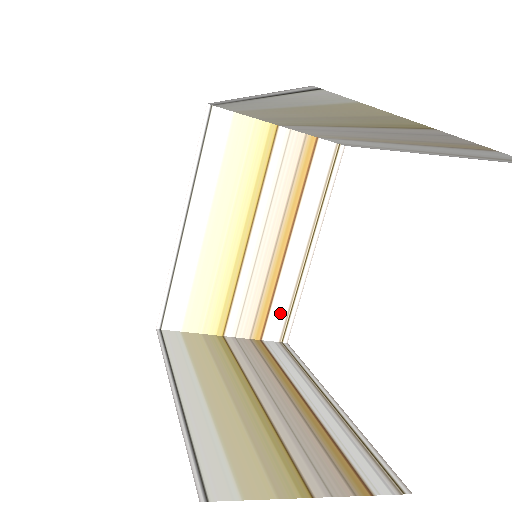
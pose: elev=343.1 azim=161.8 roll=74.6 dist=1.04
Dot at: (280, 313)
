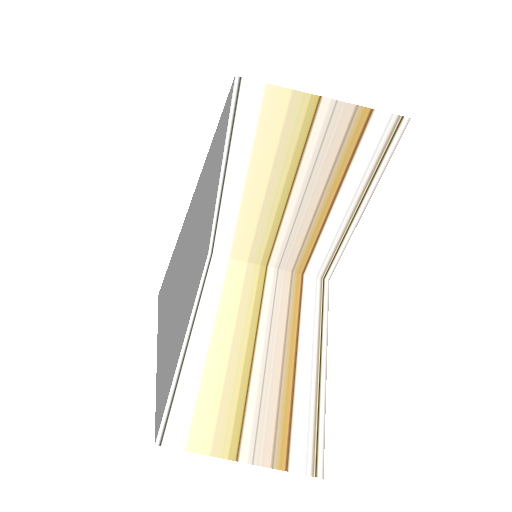
Dot at: (322, 258)
